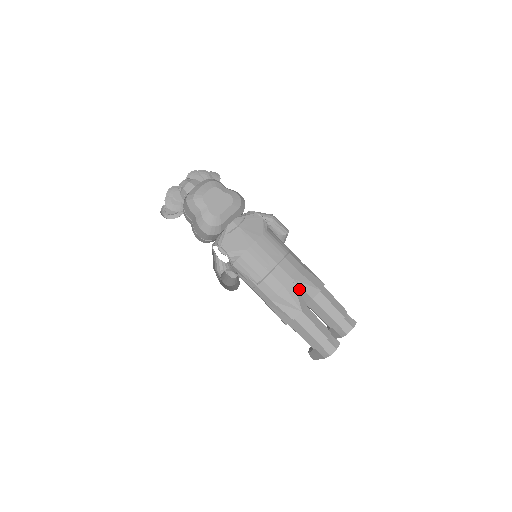
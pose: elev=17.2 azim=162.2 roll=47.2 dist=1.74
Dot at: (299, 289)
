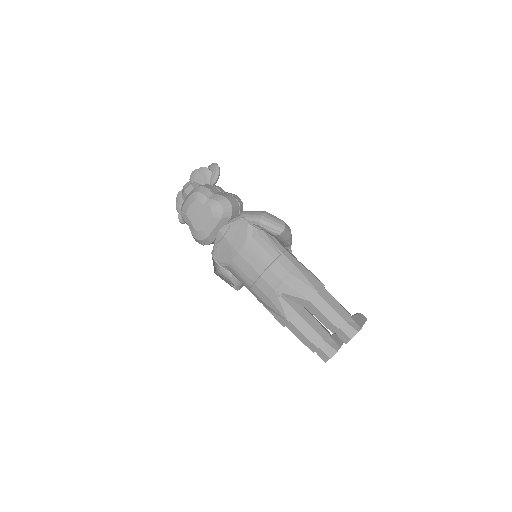
Dot at: (288, 297)
